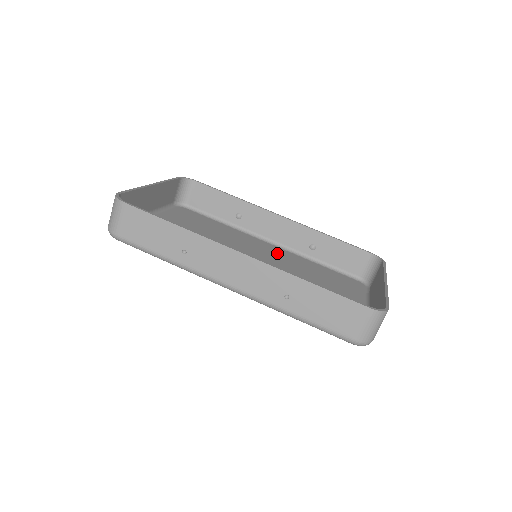
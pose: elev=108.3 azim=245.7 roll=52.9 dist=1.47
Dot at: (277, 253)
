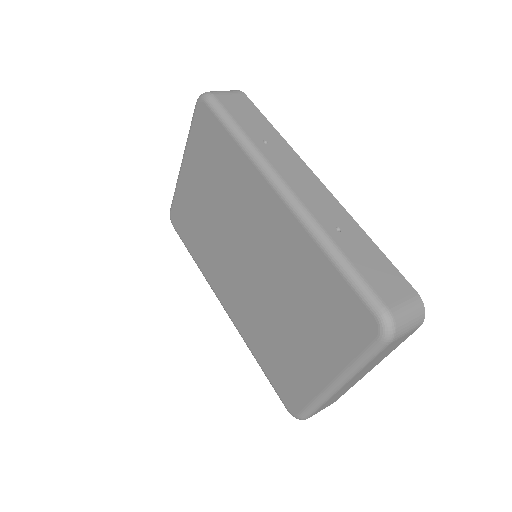
Dot at: occluded
